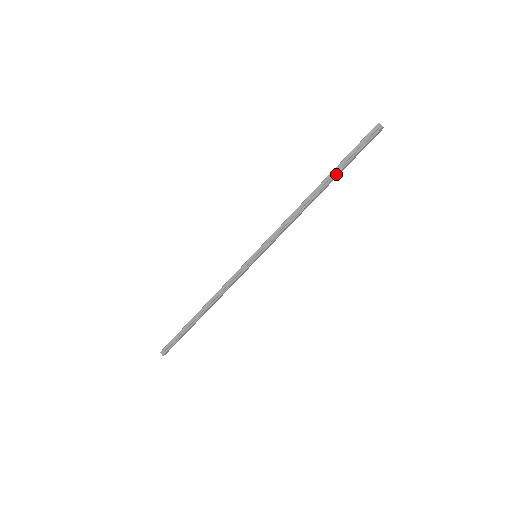
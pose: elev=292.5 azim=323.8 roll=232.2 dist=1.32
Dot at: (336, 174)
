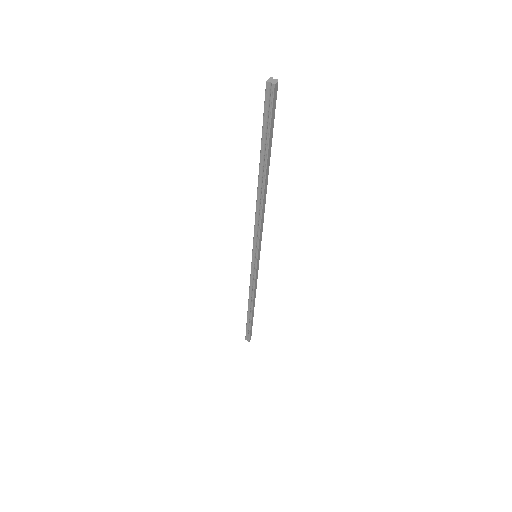
Dot at: (266, 160)
